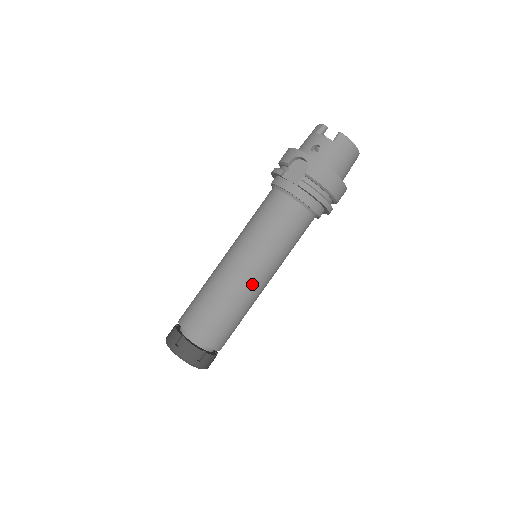
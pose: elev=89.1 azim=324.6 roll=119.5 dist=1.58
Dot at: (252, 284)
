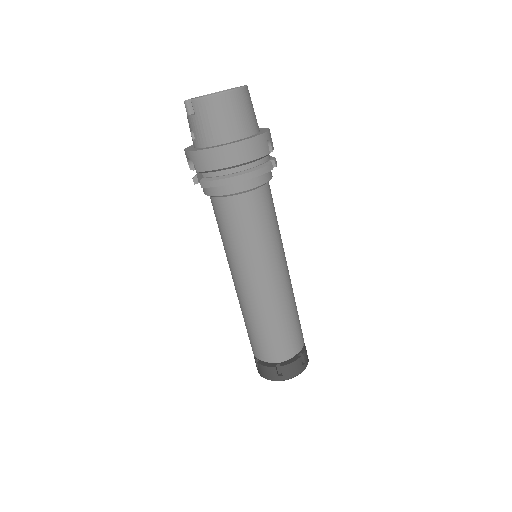
Dot at: (258, 292)
